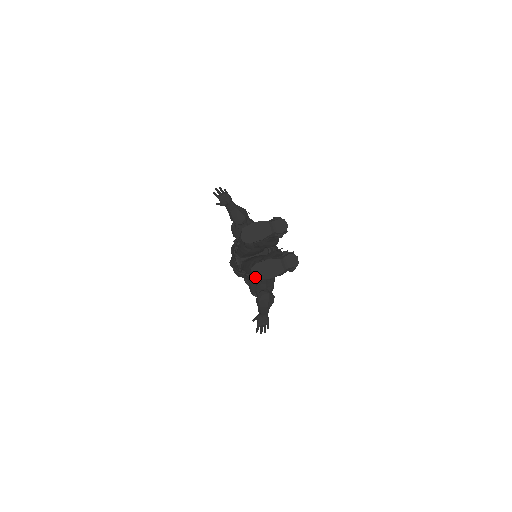
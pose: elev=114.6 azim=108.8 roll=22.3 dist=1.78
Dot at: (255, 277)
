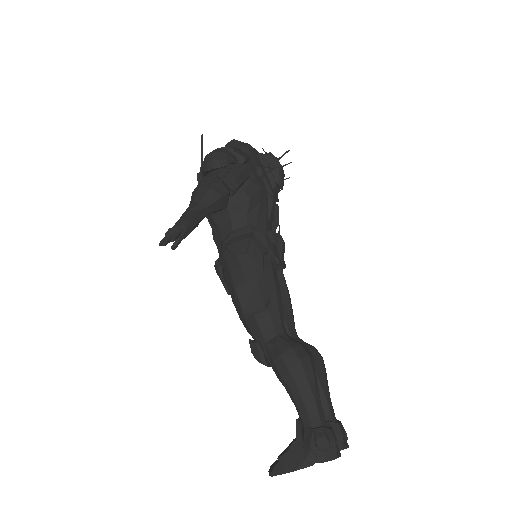
Dot at: occluded
